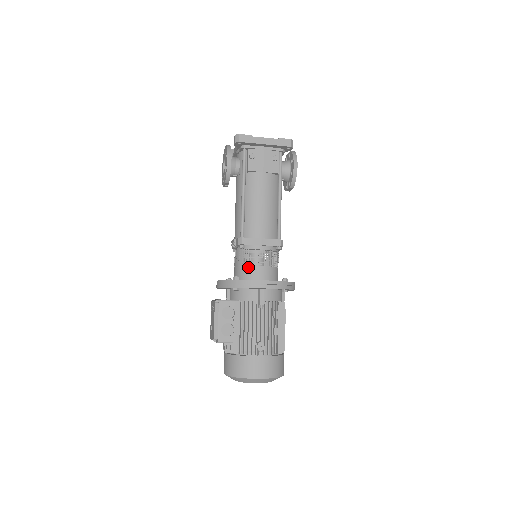
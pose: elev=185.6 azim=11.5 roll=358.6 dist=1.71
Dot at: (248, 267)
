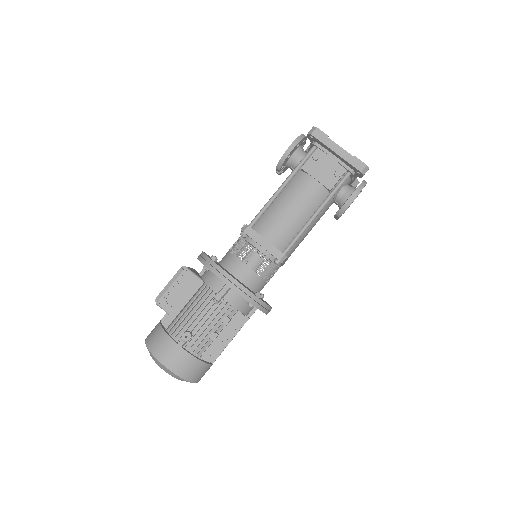
Dot at: (235, 257)
